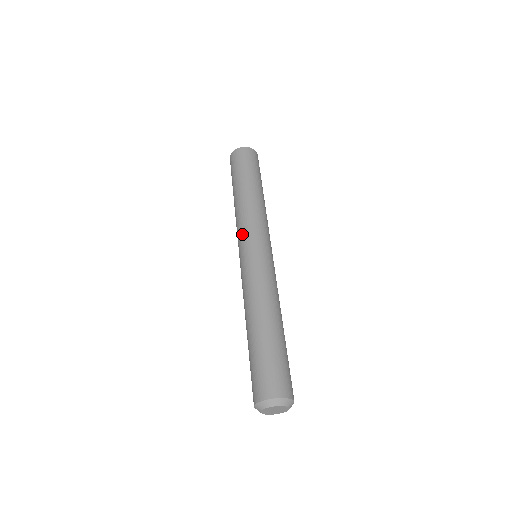
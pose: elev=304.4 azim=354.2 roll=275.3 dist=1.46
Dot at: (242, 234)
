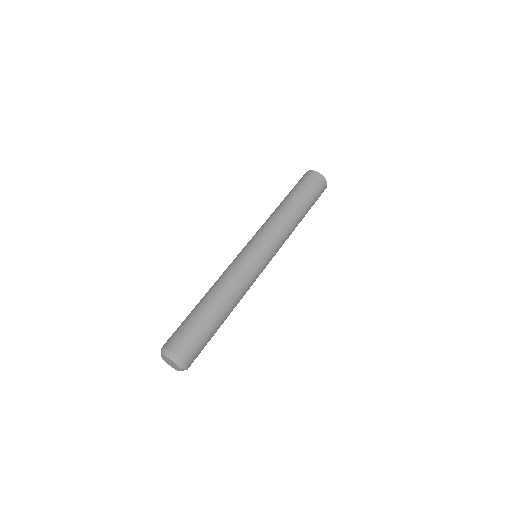
Dot at: (261, 234)
